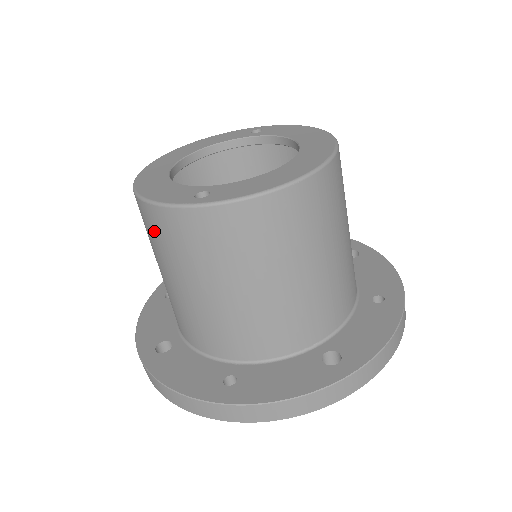
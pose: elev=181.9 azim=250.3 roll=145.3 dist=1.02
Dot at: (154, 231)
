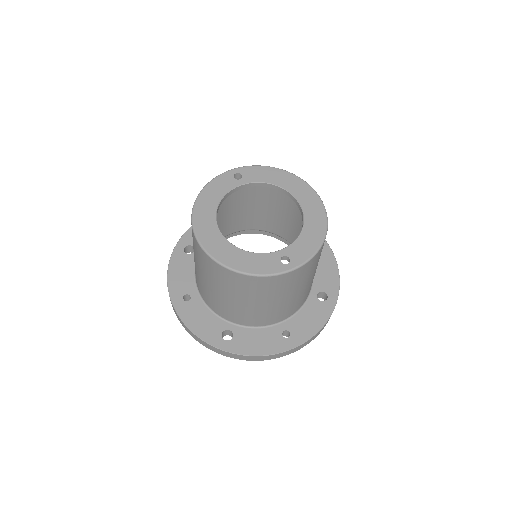
Dot at: (249, 286)
